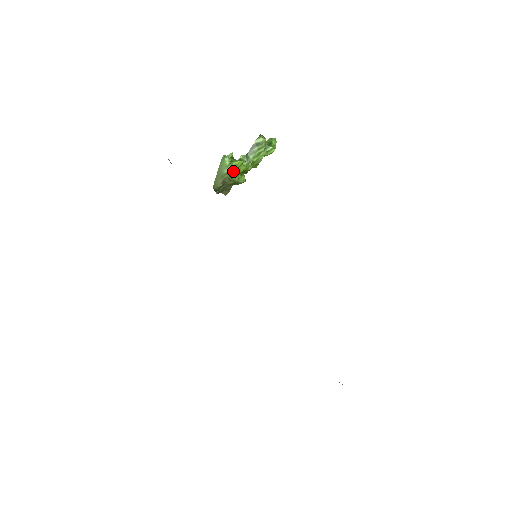
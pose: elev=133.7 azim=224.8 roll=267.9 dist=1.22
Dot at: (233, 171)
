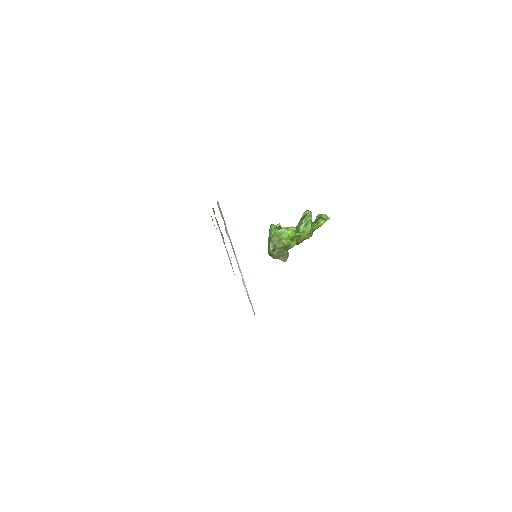
Dot at: (280, 235)
